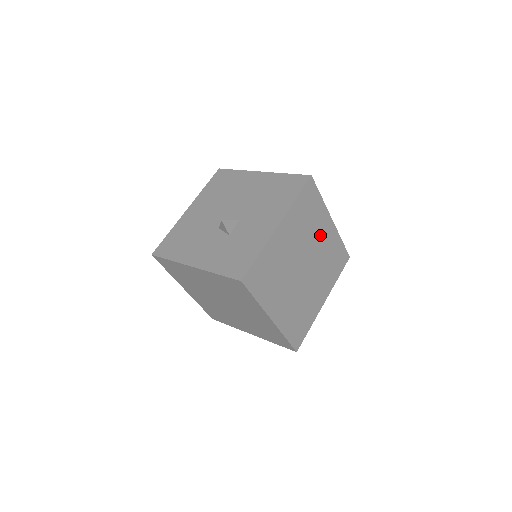
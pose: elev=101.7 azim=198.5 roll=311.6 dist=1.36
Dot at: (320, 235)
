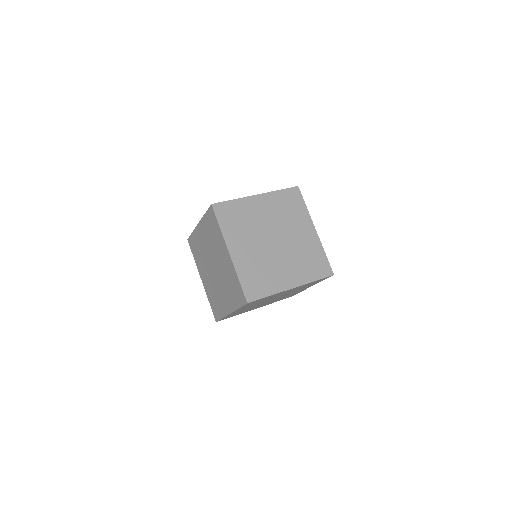
Dot at: (299, 231)
